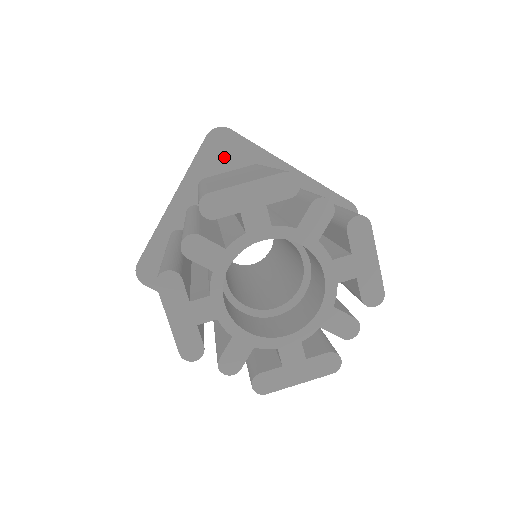
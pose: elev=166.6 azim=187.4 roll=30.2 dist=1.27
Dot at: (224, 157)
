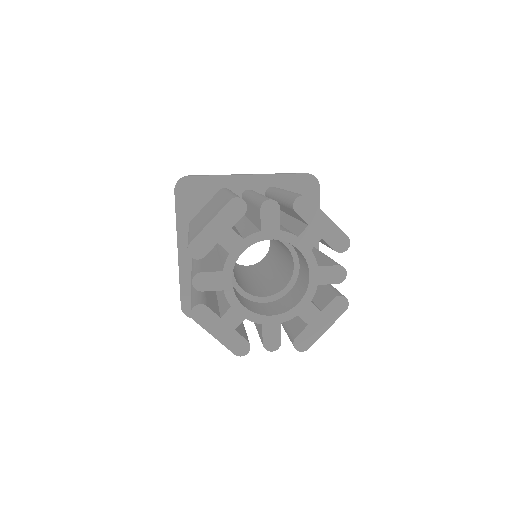
Dot at: occluded
